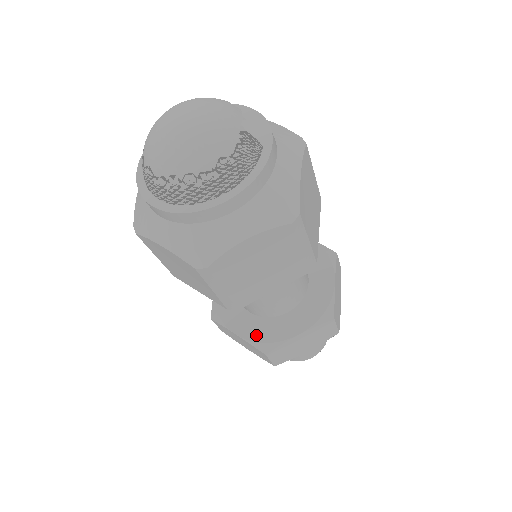
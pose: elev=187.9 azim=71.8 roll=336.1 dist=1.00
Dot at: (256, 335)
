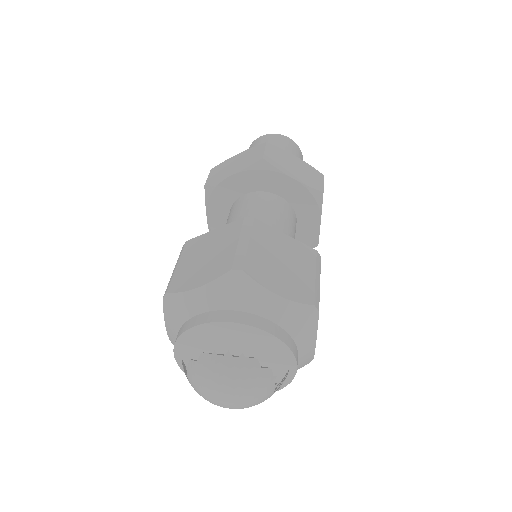
Dot at: occluded
